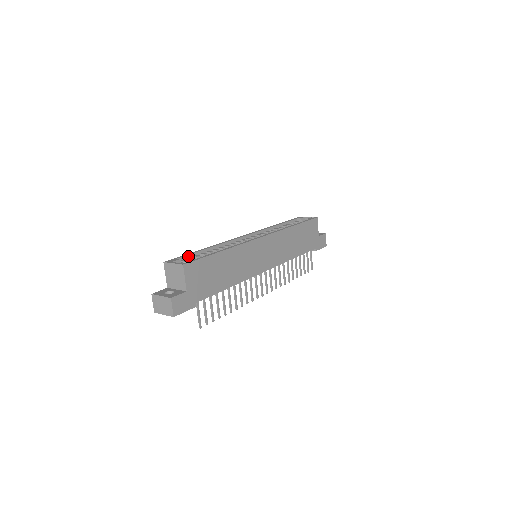
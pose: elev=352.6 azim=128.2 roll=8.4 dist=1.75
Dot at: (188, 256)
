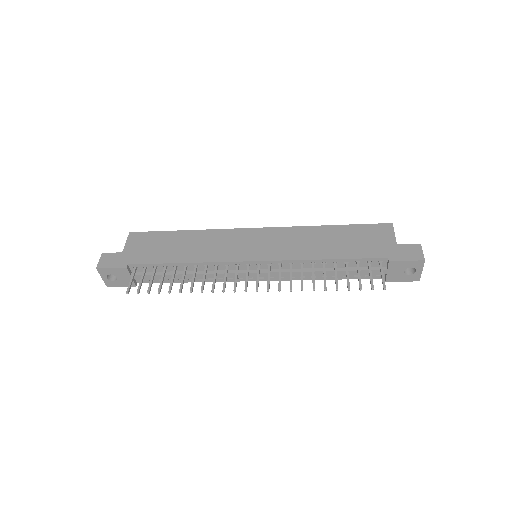
Dot at: occluded
